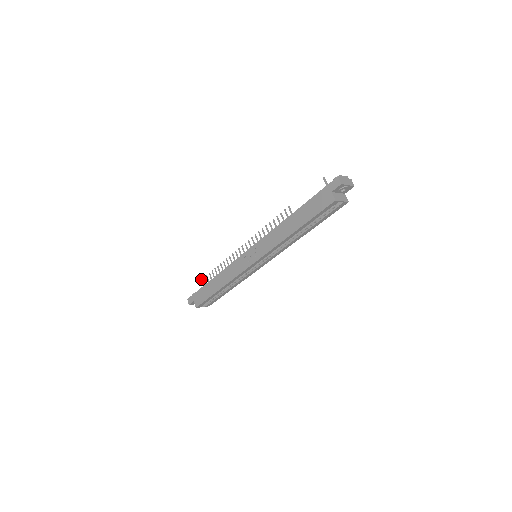
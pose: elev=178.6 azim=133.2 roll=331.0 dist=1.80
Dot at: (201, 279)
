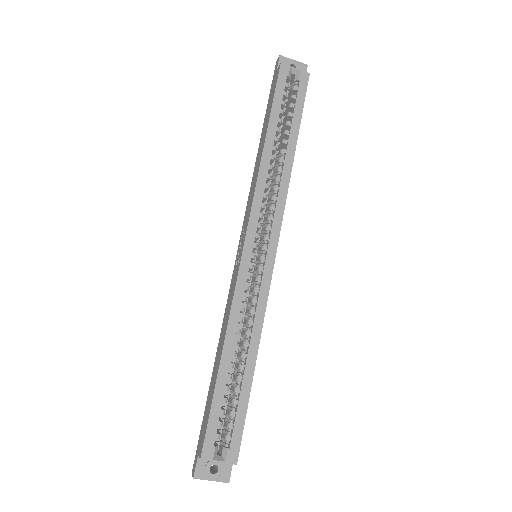
Dot at: occluded
